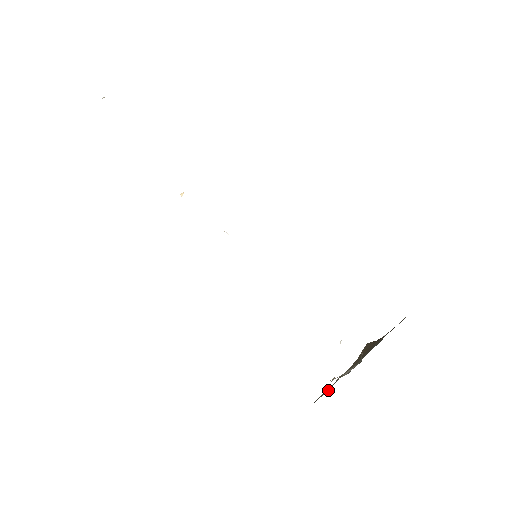
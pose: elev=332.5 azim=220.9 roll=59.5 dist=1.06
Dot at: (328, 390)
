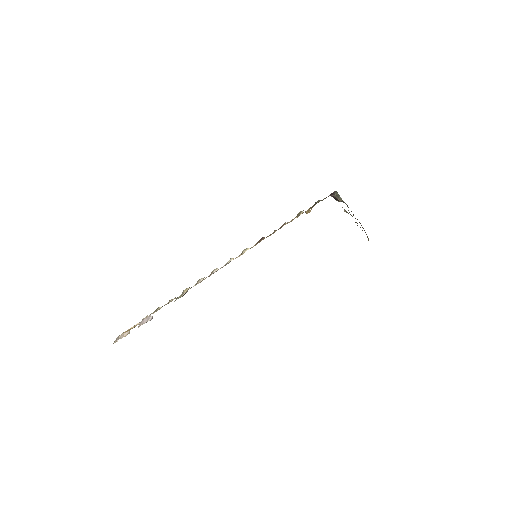
Dot at: (352, 216)
